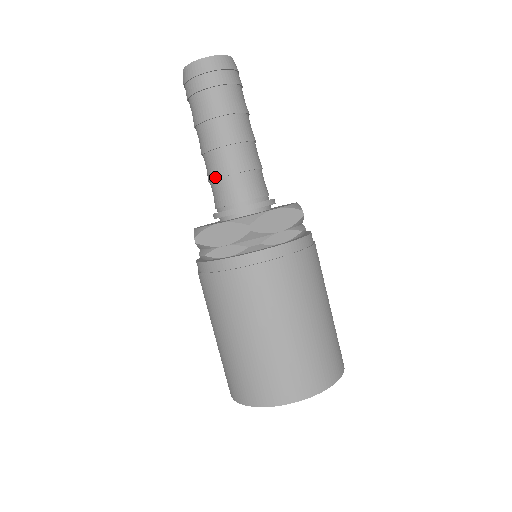
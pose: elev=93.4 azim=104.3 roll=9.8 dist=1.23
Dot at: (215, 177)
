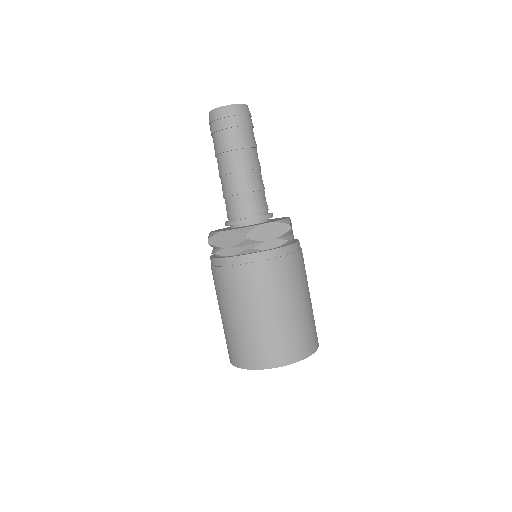
Dot at: (227, 195)
